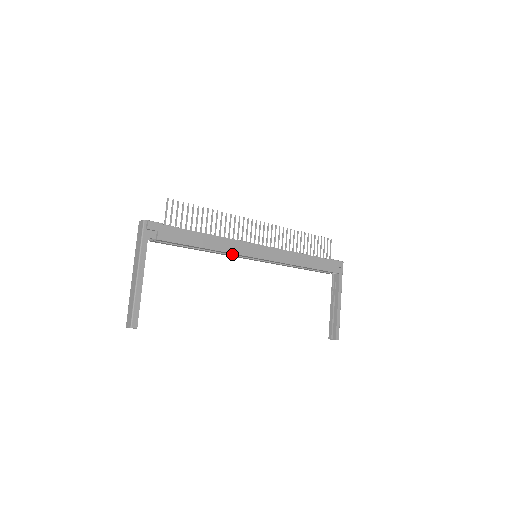
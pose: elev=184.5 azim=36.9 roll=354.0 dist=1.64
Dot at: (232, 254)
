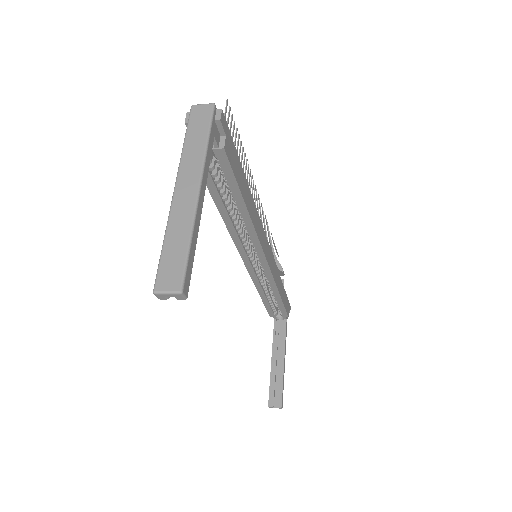
Dot at: (250, 237)
